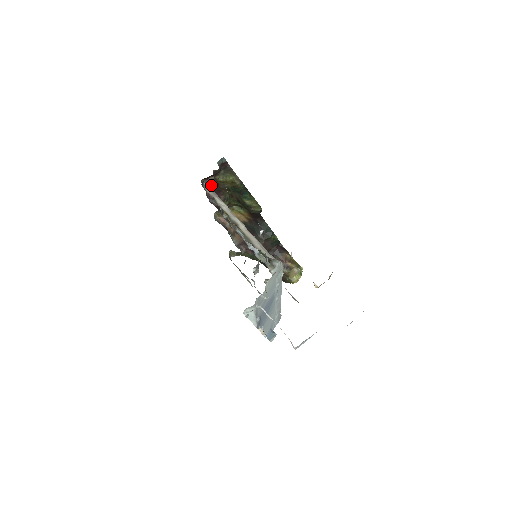
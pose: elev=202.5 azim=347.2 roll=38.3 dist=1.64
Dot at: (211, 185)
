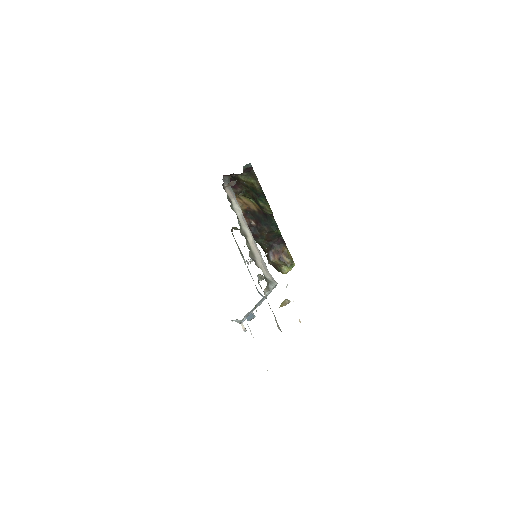
Dot at: (231, 176)
